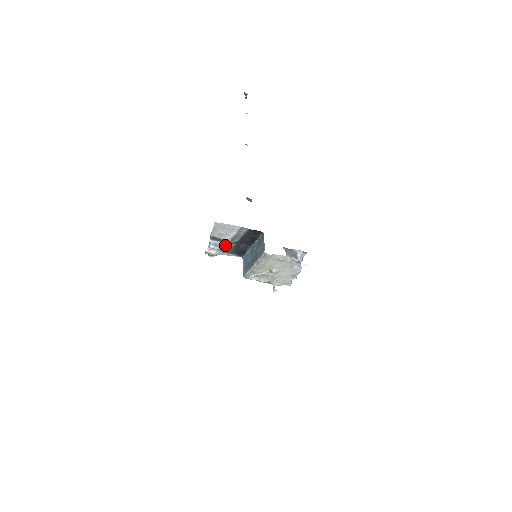
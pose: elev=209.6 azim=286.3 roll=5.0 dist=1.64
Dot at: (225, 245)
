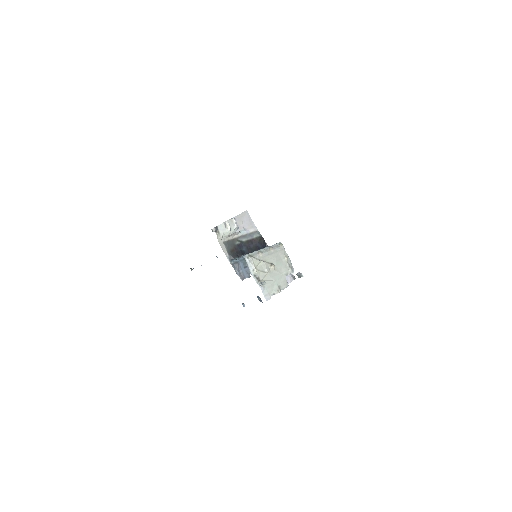
Dot at: (233, 236)
